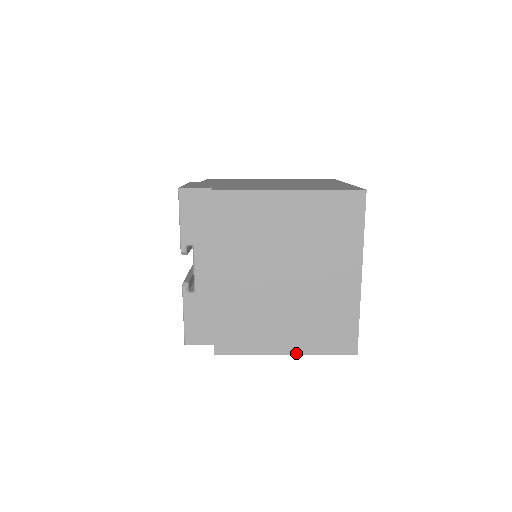
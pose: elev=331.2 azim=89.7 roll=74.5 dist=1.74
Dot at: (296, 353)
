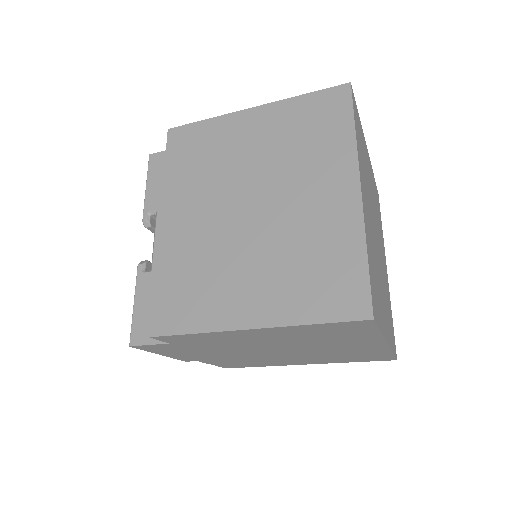
Dot at: (267, 324)
